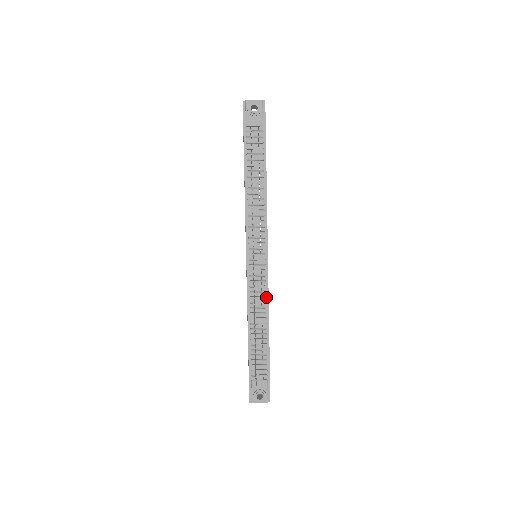
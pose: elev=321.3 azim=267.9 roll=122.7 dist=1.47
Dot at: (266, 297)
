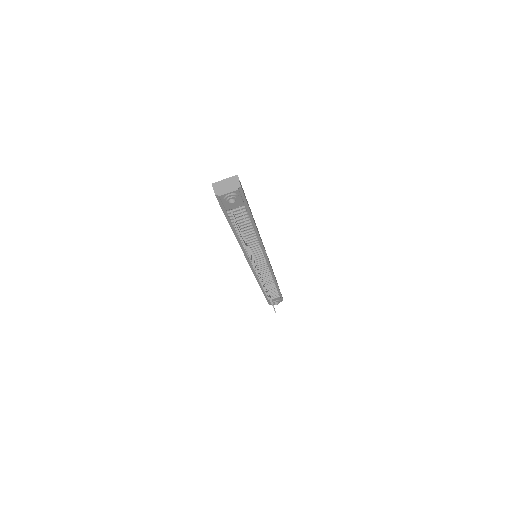
Dot at: (271, 273)
